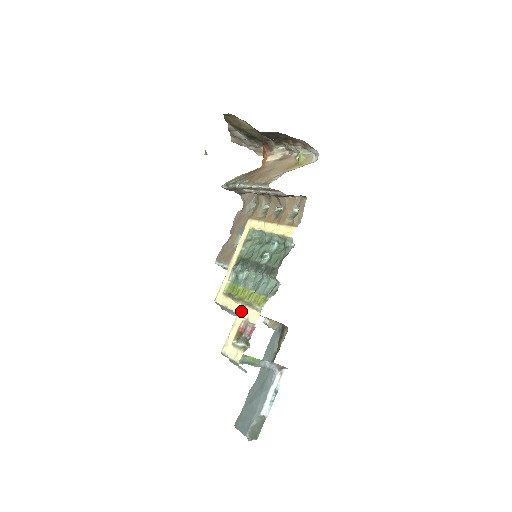
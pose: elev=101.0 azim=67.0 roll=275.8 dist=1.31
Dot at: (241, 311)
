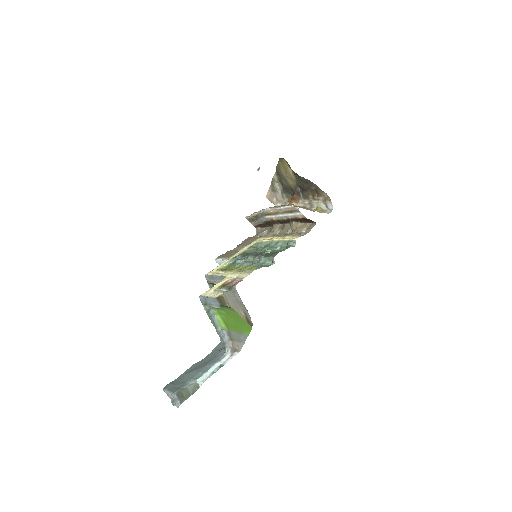
Dot at: (232, 274)
